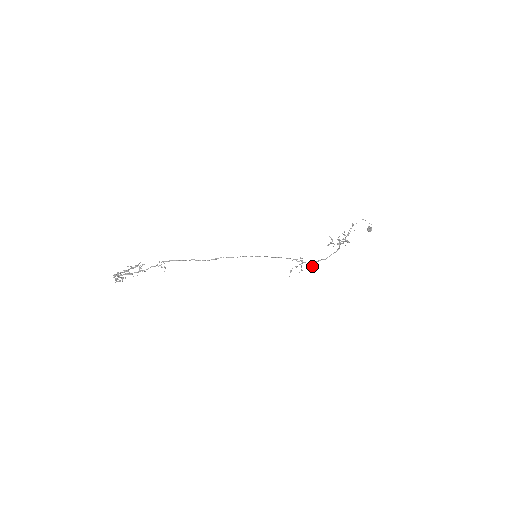
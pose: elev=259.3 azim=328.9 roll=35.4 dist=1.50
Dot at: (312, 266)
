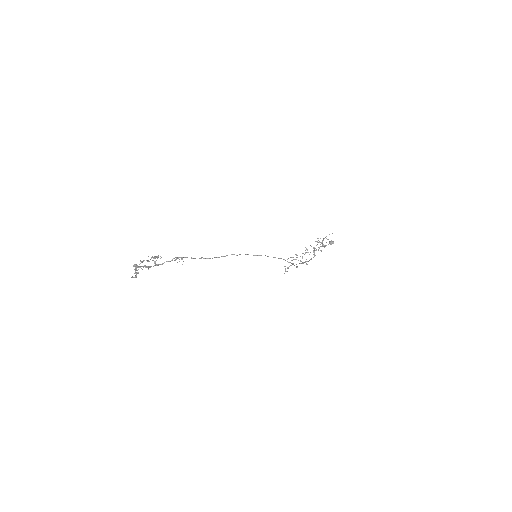
Dot at: occluded
